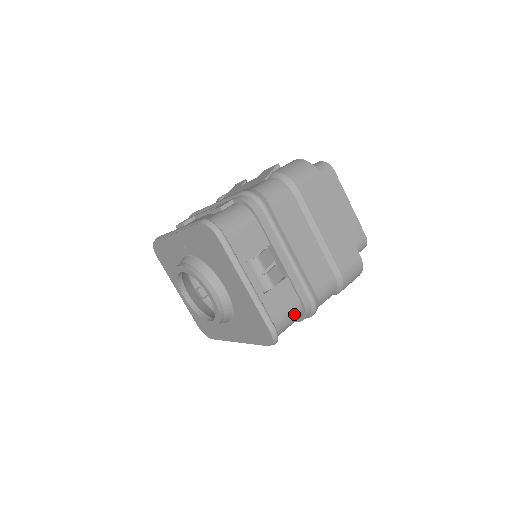
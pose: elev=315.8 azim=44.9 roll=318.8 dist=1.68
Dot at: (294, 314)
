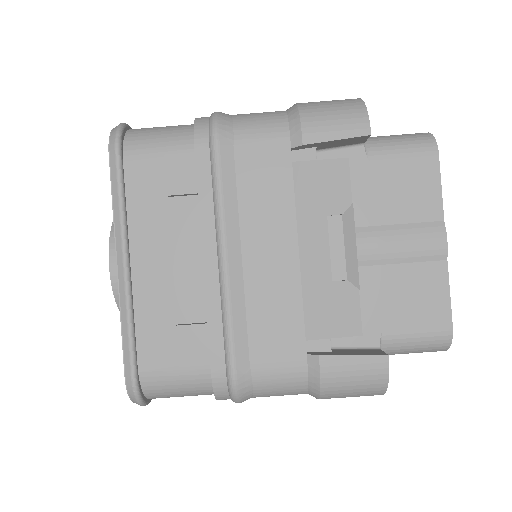
Dot at: occluded
